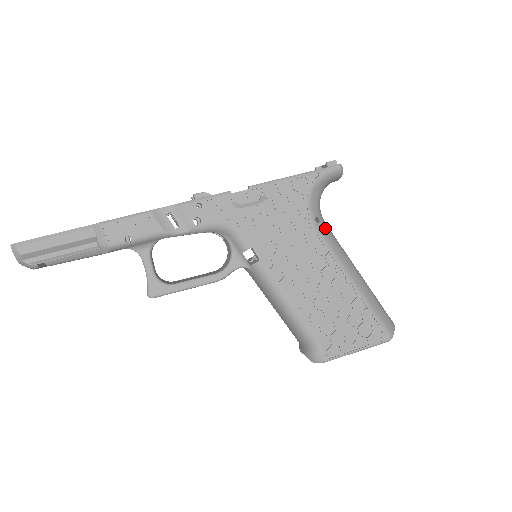
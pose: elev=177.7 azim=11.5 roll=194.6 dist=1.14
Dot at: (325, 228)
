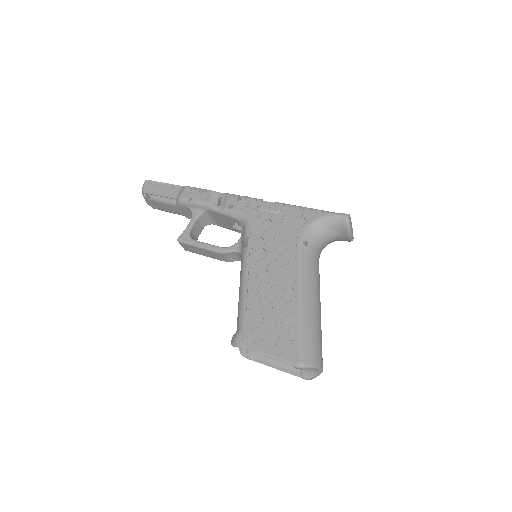
Dot at: (309, 253)
